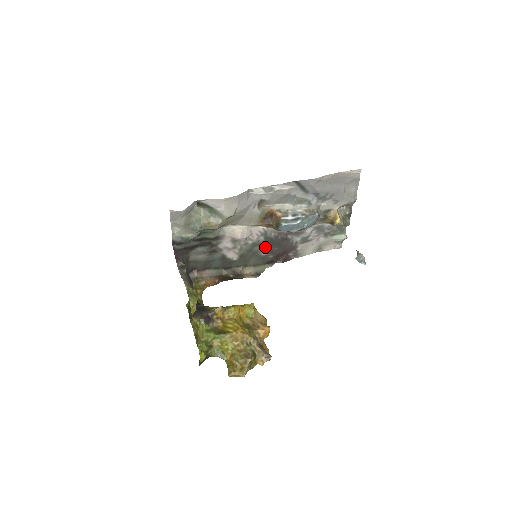
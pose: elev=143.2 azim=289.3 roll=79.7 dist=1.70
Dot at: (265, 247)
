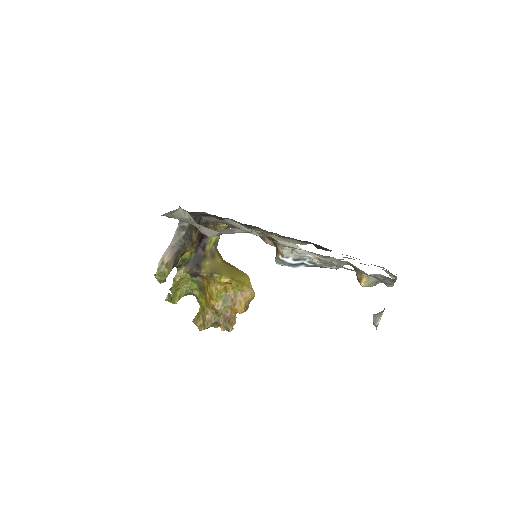
Dot at: (290, 238)
